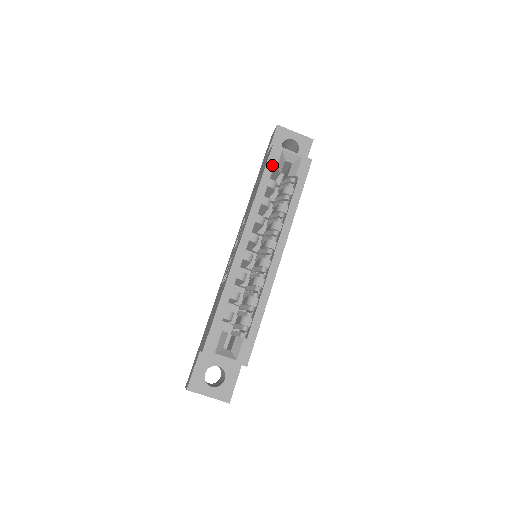
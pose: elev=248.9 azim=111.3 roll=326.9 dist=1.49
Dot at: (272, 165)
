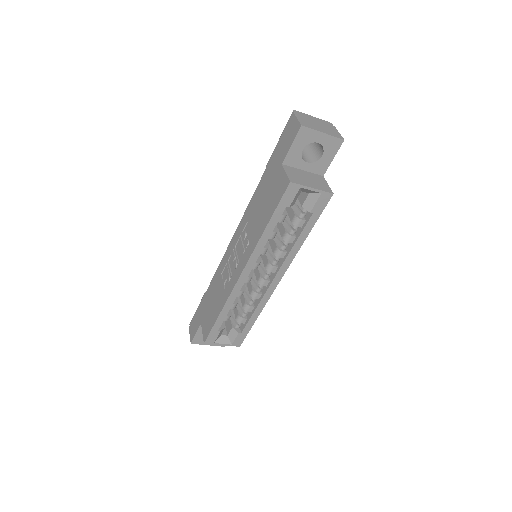
Dot at: (285, 205)
